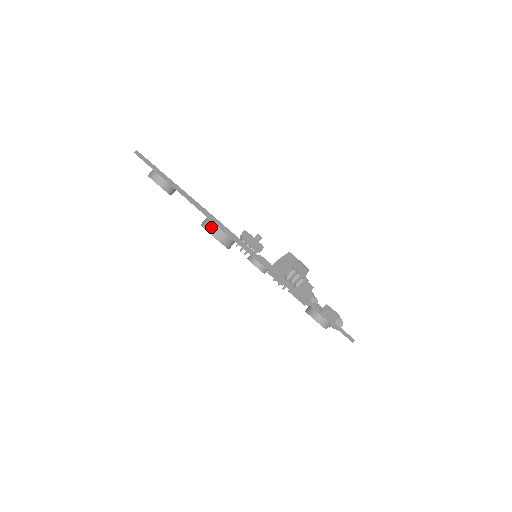
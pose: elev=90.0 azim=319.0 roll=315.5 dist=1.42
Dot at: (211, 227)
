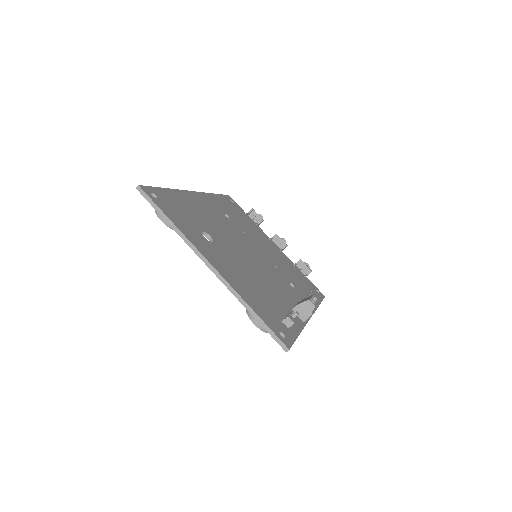
Dot at: occluded
